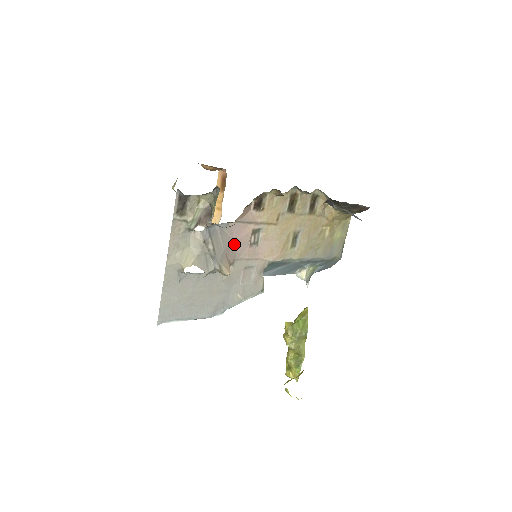
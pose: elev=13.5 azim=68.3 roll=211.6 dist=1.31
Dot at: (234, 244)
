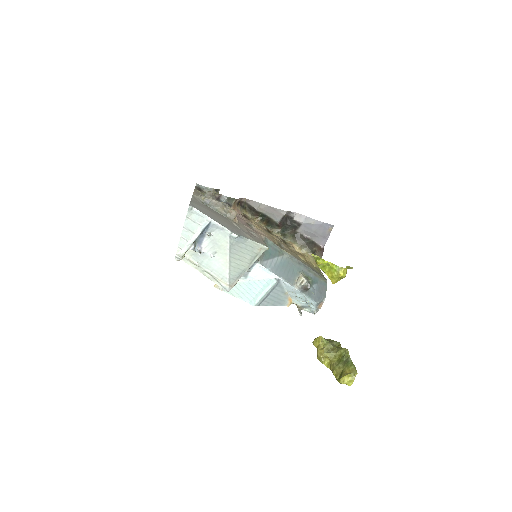
Dot at: occluded
